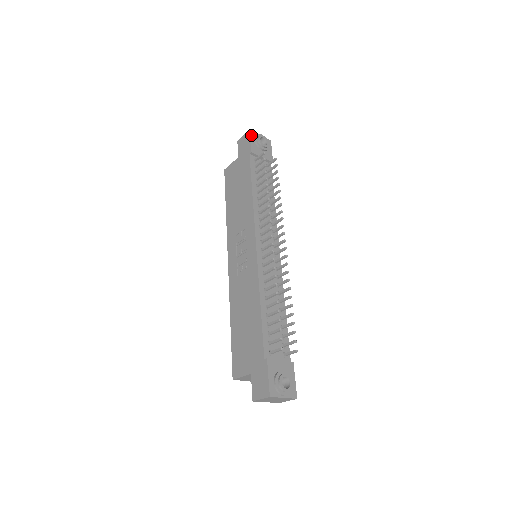
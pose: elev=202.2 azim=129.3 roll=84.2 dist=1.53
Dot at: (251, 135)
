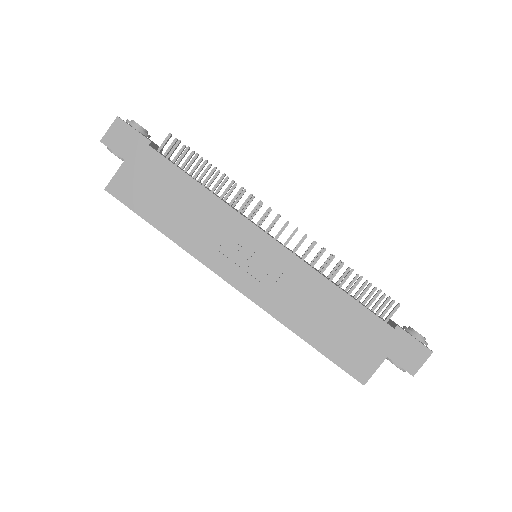
Dot at: (125, 122)
